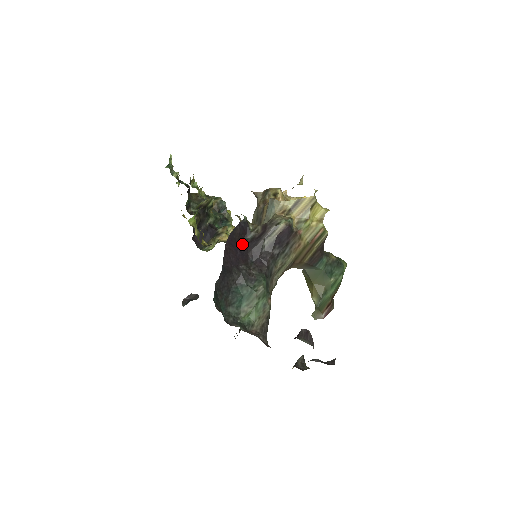
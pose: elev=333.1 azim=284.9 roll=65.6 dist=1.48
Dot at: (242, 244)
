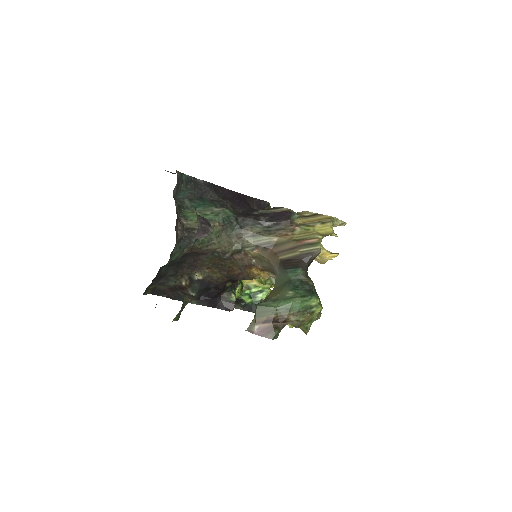
Dot at: (247, 204)
